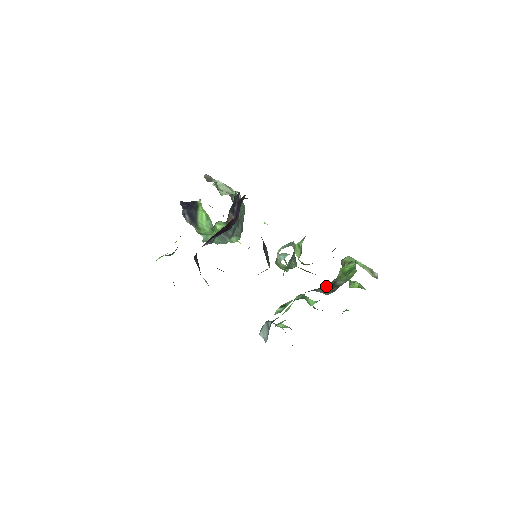
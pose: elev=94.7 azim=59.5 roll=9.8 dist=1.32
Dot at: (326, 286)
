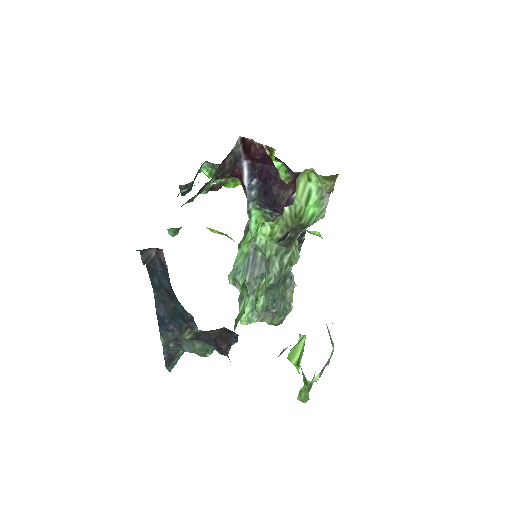
Dot at: occluded
